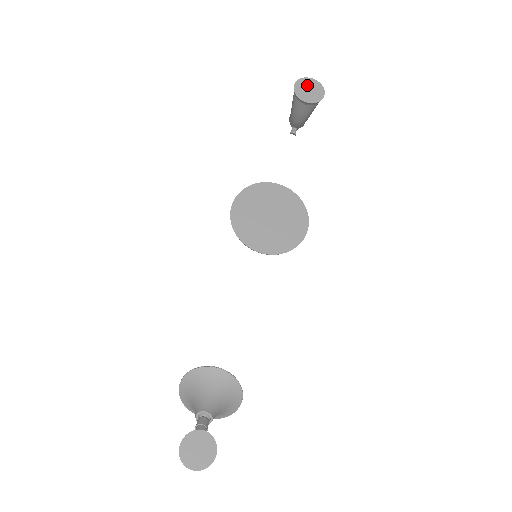
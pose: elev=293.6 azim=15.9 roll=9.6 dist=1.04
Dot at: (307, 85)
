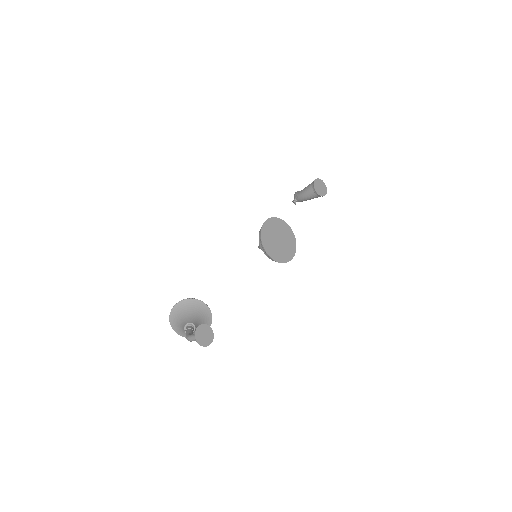
Dot at: (320, 184)
